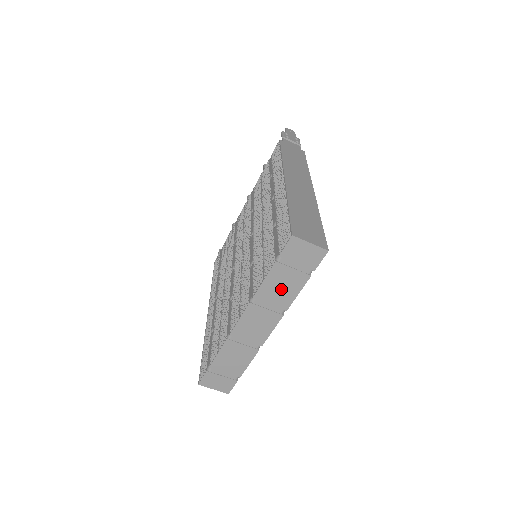
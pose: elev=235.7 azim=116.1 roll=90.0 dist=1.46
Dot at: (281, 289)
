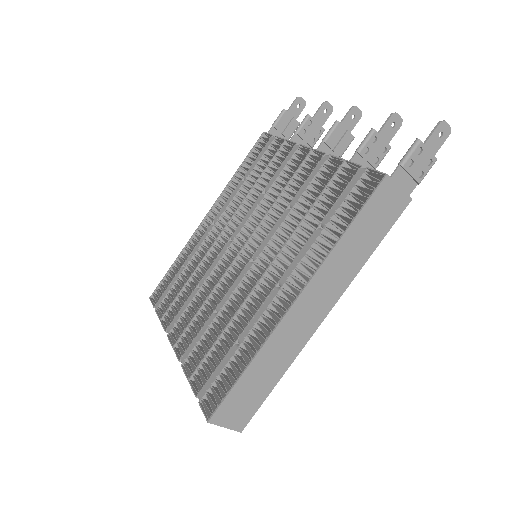
Dot at: occluded
